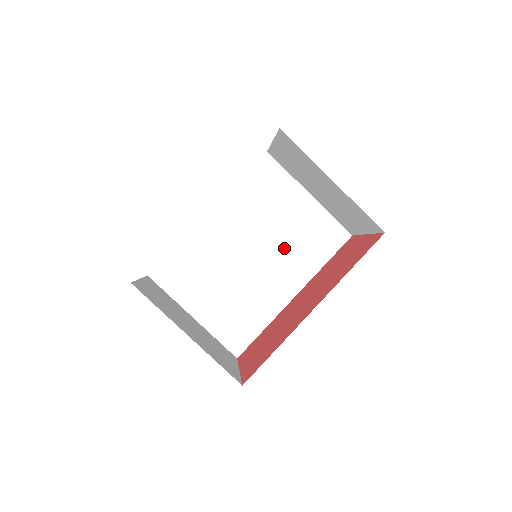
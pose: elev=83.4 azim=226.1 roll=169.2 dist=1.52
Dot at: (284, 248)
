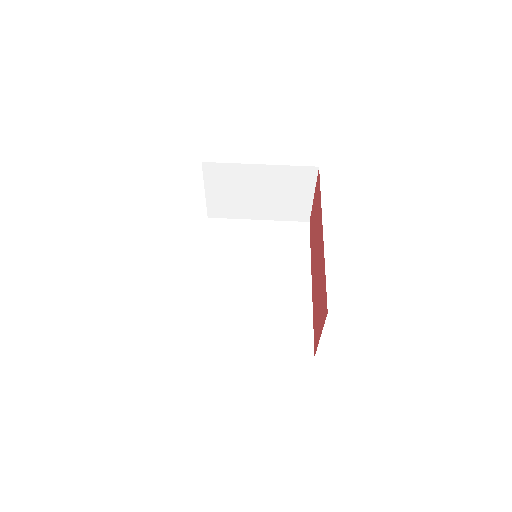
Dot at: (273, 260)
